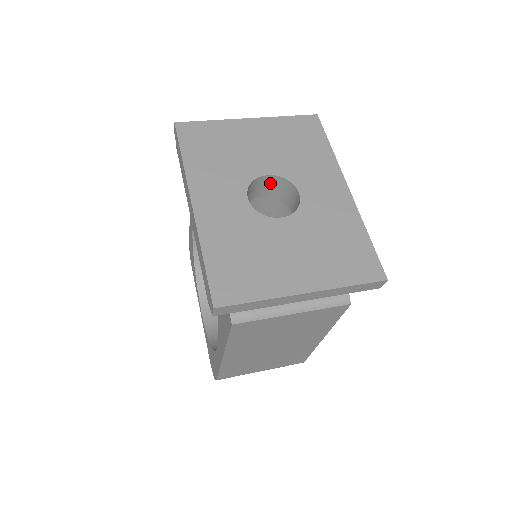
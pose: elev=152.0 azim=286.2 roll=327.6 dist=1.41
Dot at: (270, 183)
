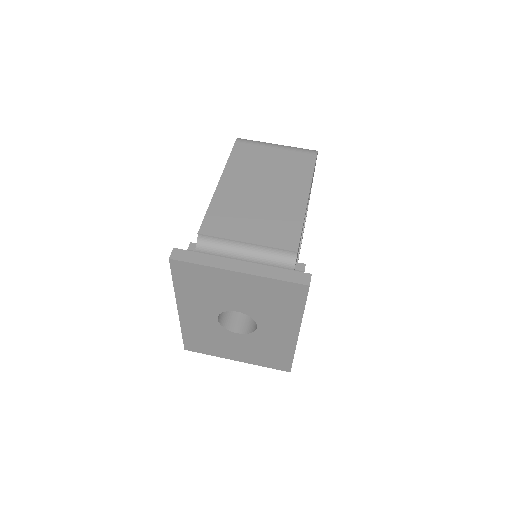
Dot at: occluded
